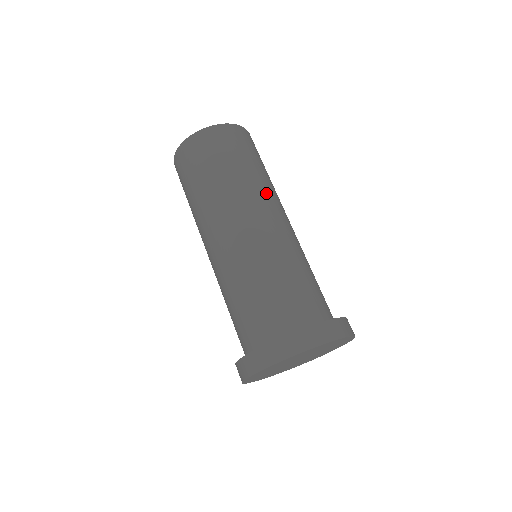
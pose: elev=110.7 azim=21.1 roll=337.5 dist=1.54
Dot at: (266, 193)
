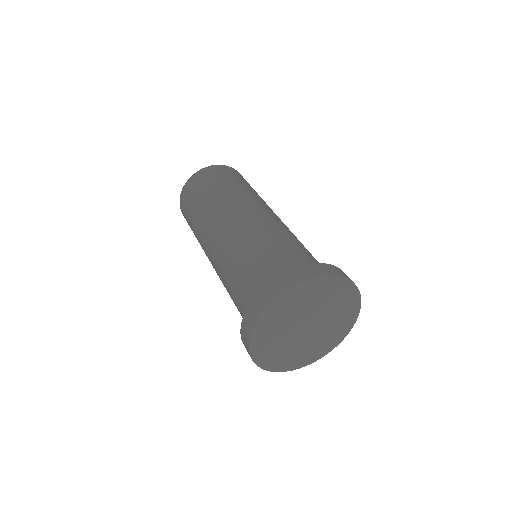
Dot at: occluded
